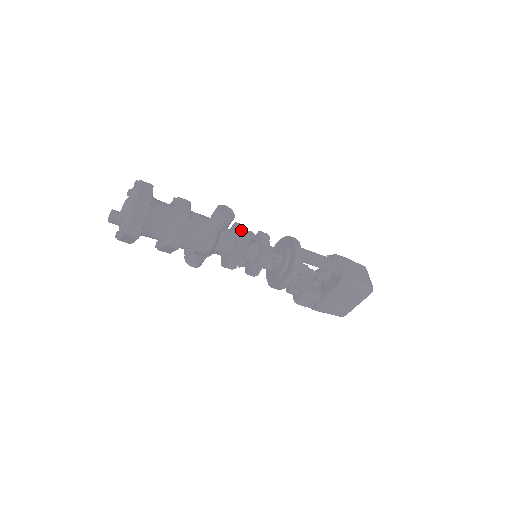
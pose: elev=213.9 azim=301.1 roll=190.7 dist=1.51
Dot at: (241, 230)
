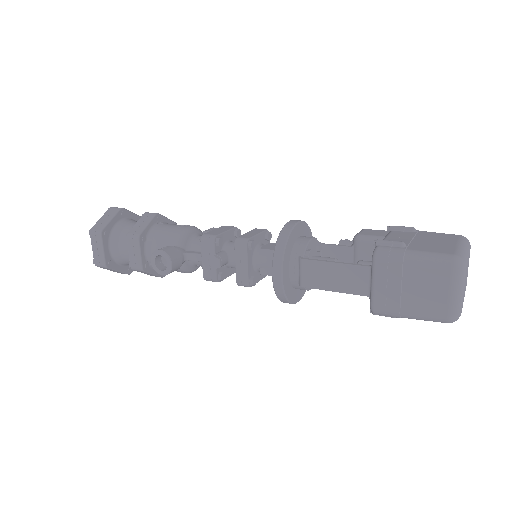
Dot at: (206, 252)
